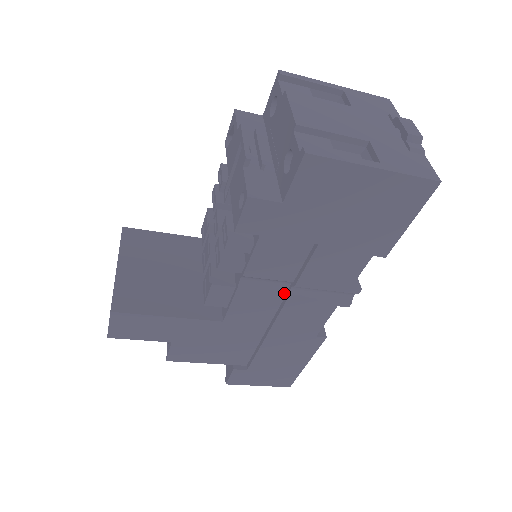
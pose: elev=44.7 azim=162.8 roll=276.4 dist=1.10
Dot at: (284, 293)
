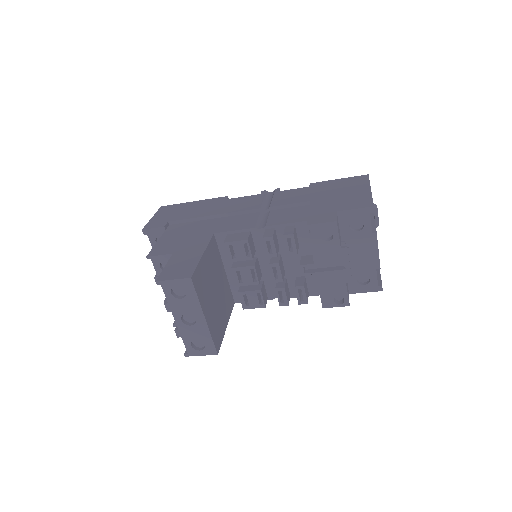
Dot at: occluded
